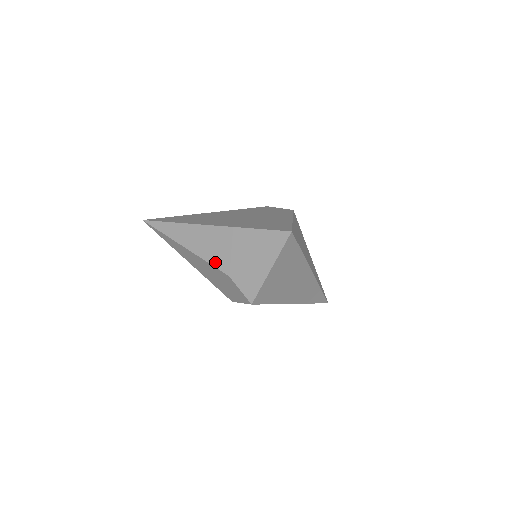
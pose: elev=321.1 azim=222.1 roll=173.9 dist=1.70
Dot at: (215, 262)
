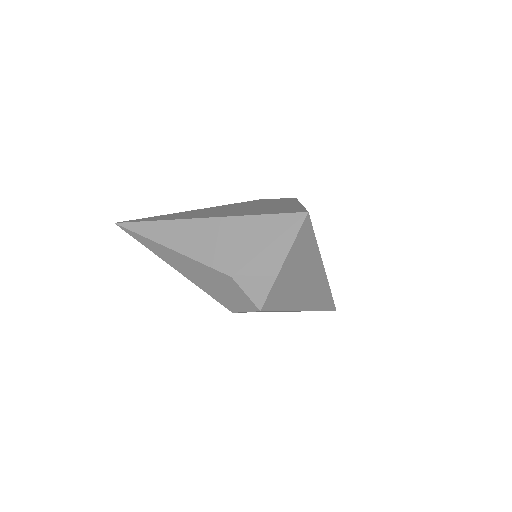
Dot at: (212, 262)
